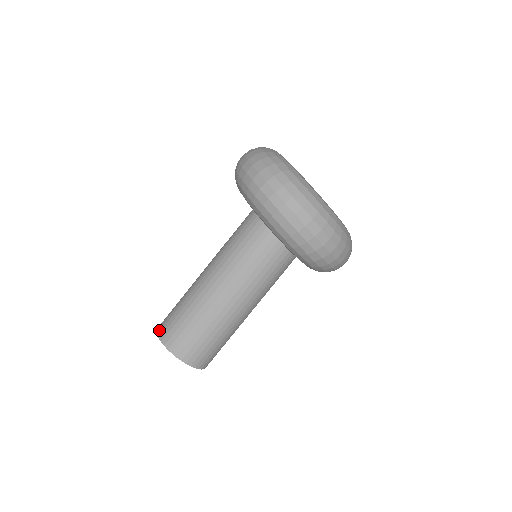
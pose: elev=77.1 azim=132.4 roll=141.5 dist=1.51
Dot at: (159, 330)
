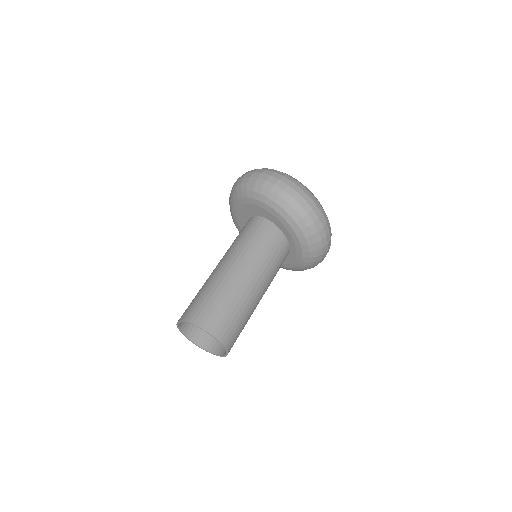
Dot at: (189, 318)
